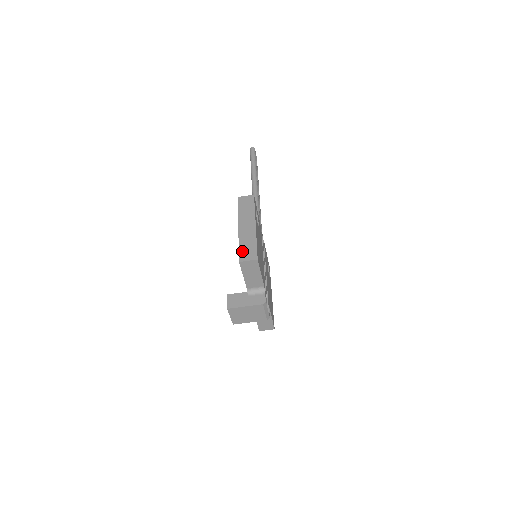
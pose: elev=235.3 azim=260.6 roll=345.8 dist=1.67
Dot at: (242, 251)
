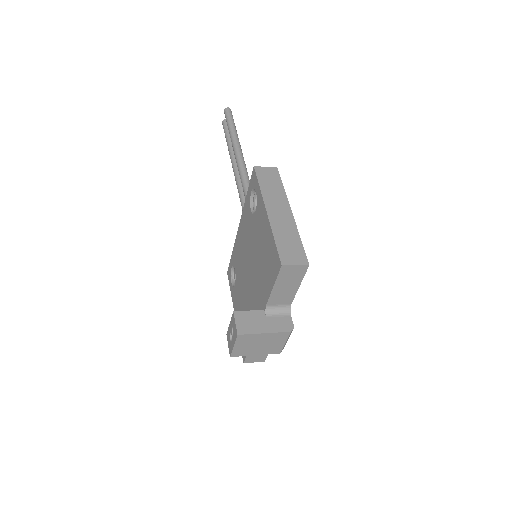
Dot at: (282, 248)
